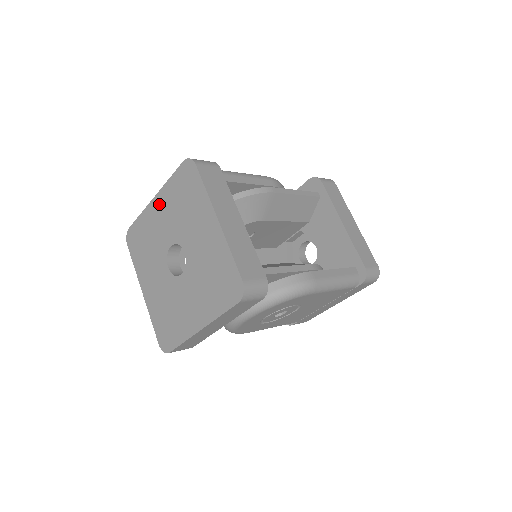
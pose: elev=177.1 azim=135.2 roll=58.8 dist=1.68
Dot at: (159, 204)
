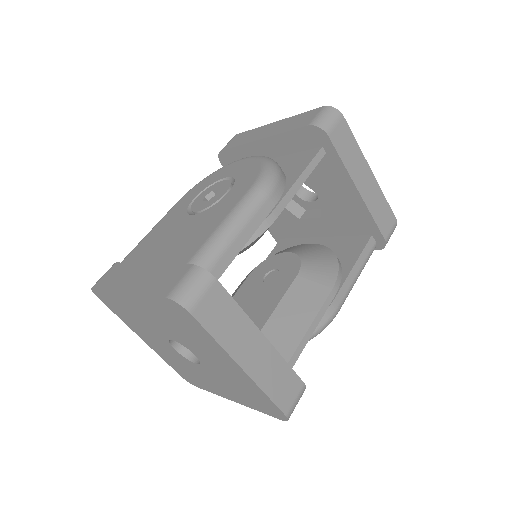
Dot at: (137, 303)
